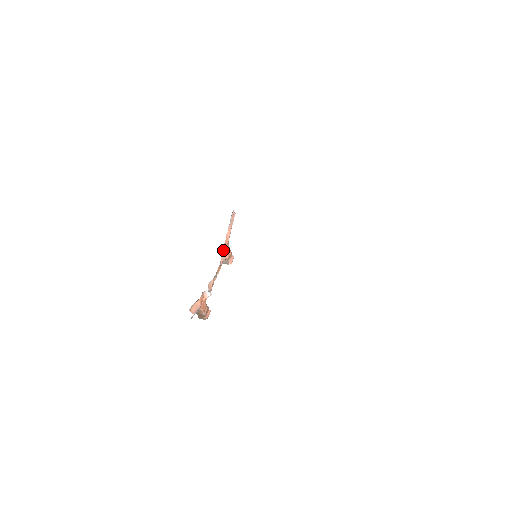
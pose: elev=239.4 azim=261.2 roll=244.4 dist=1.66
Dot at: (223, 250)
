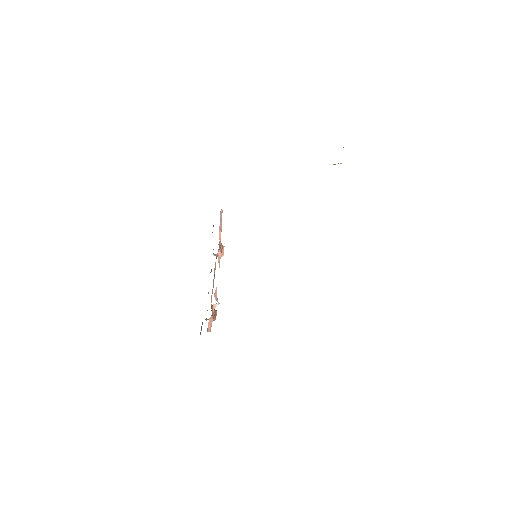
Dot at: (218, 252)
